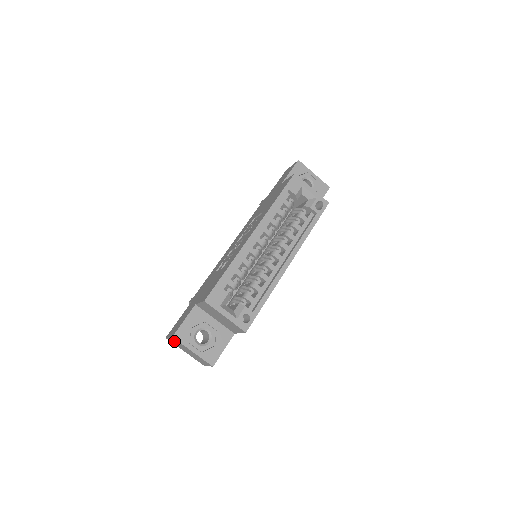
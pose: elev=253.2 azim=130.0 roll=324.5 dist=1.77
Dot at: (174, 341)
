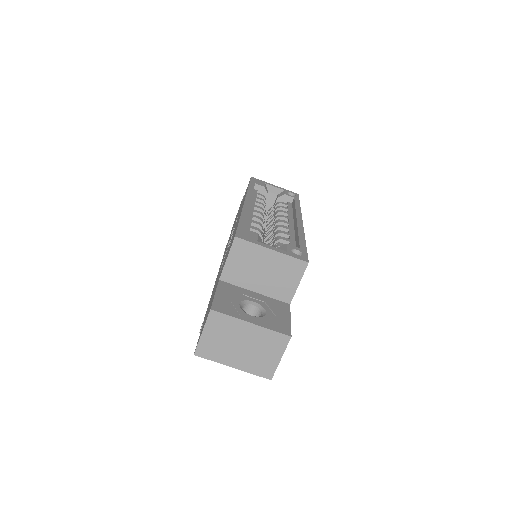
Dot at: (212, 335)
